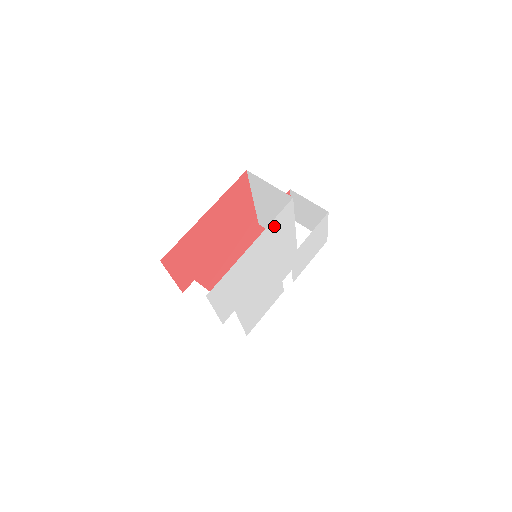
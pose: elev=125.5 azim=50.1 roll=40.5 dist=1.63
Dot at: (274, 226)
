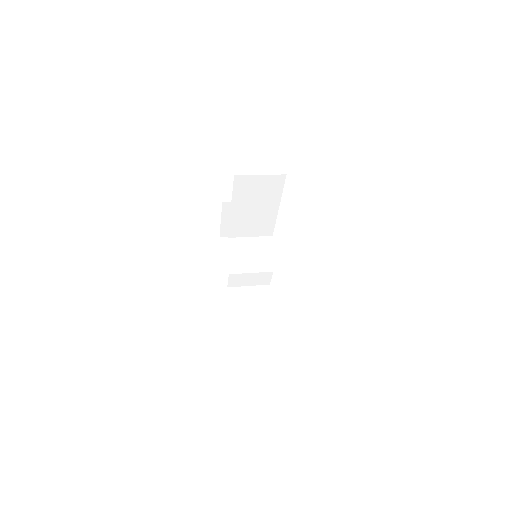
Dot at: occluded
